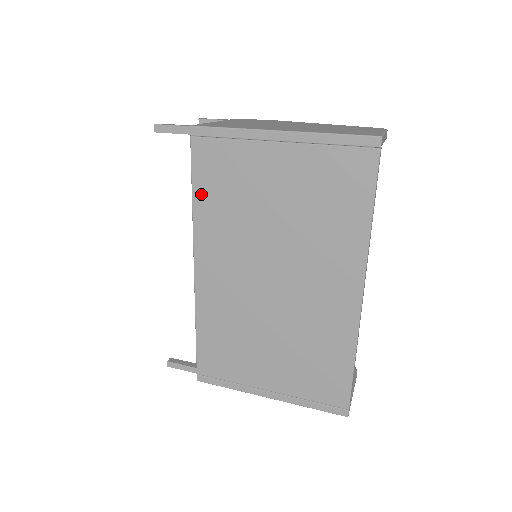
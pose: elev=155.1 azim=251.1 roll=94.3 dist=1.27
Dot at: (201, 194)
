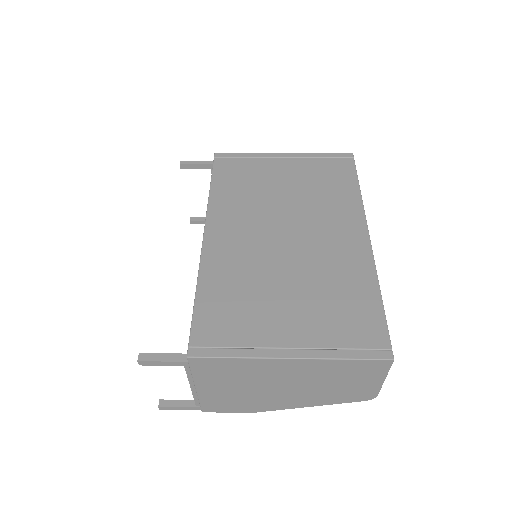
Dot at: (219, 186)
